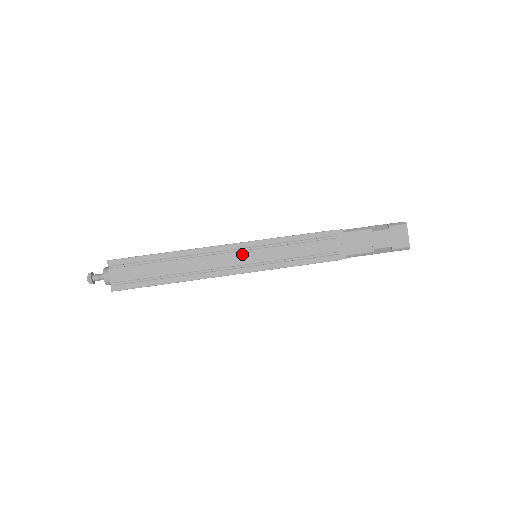
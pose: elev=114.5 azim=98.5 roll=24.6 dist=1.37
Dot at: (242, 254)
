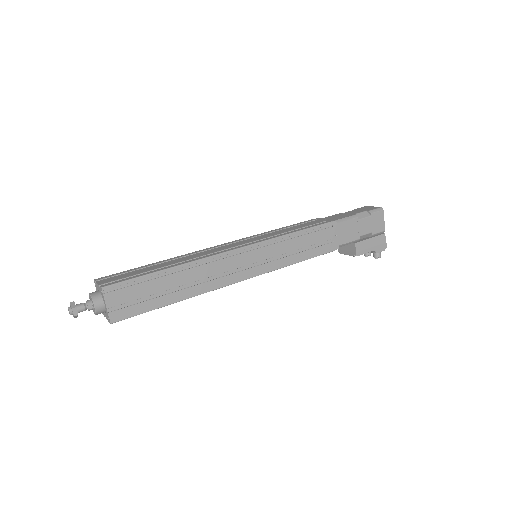
Dot at: (238, 243)
